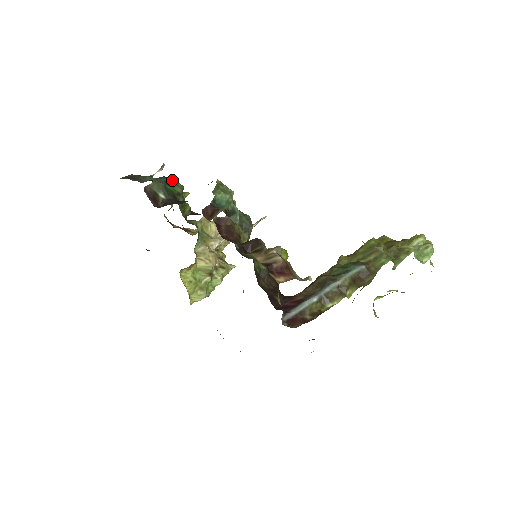
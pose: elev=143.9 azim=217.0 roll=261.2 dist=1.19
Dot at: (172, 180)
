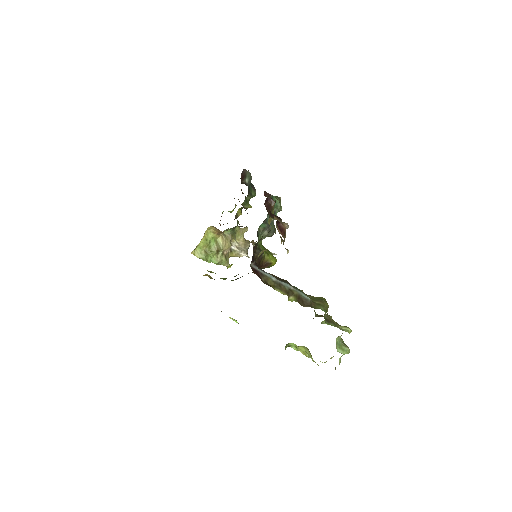
Dot at: occluded
